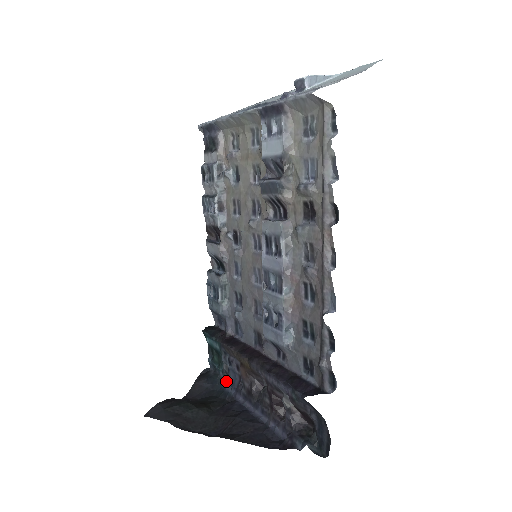
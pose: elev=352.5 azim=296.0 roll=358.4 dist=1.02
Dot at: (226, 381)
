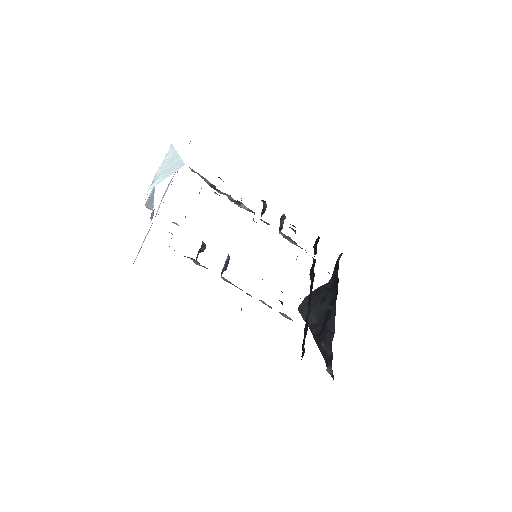
Dot at: occluded
